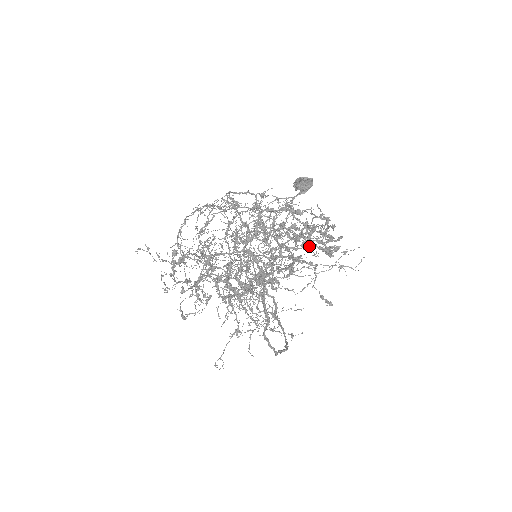
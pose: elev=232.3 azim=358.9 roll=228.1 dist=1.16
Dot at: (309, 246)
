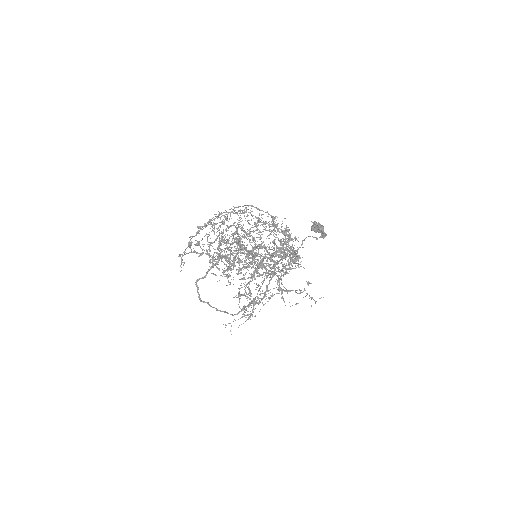
Dot at: (241, 244)
